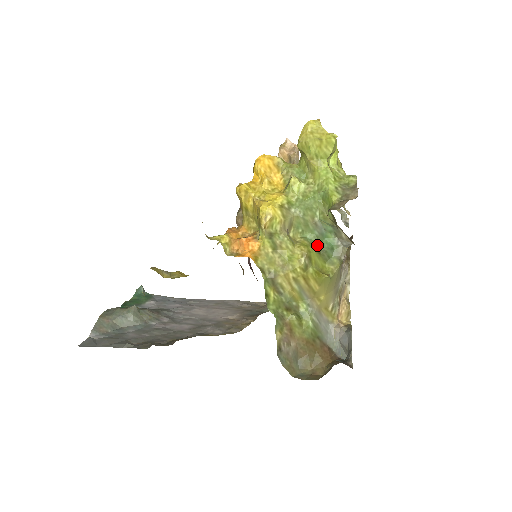
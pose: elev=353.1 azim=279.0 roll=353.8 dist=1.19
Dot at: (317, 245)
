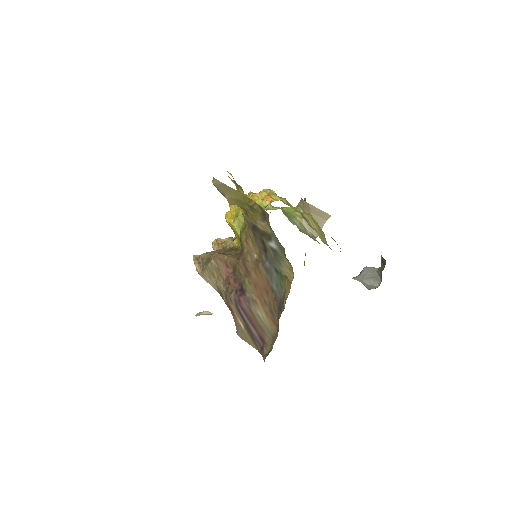
Dot at: occluded
